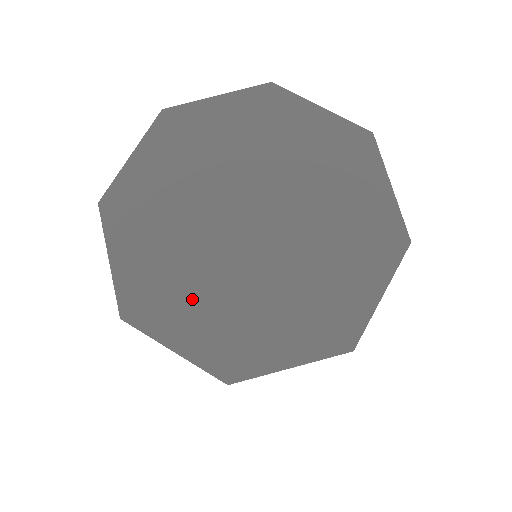
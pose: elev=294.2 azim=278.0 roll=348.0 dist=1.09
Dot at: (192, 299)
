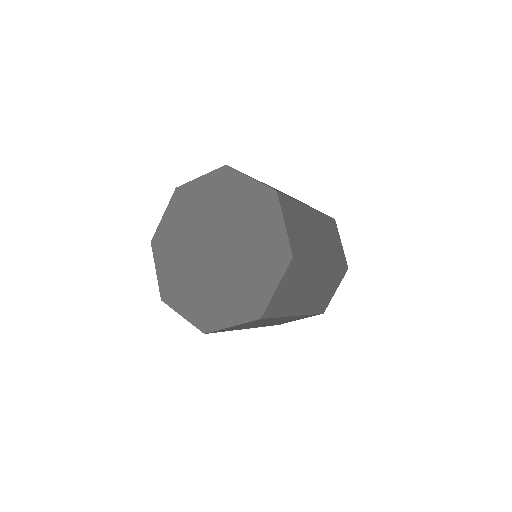
Dot at: (175, 258)
